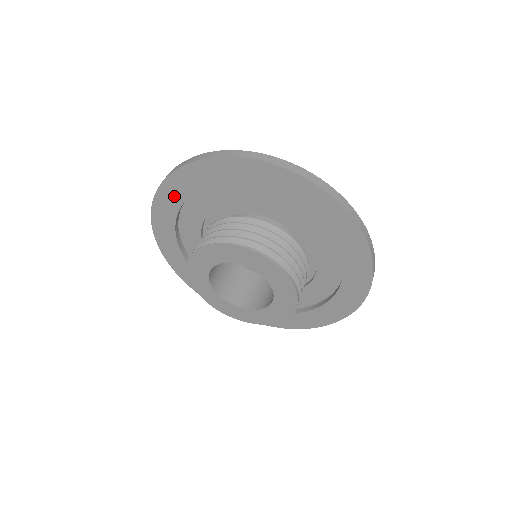
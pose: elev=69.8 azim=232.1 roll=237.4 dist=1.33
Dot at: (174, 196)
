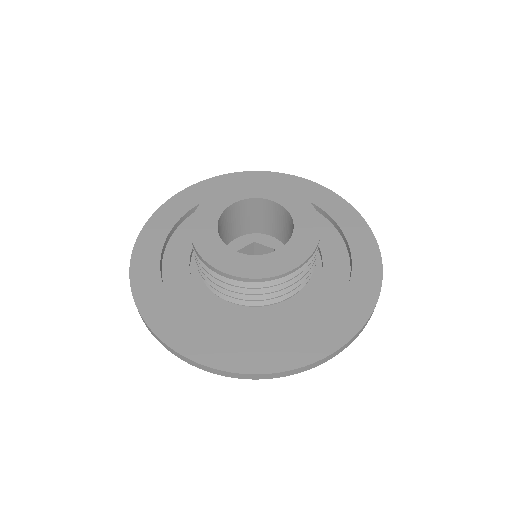
Dot at: occluded
